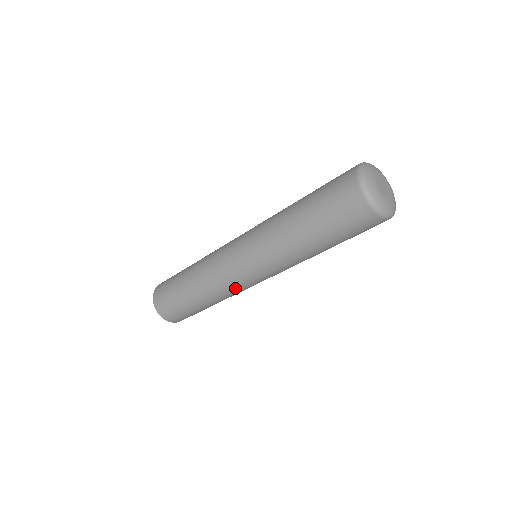
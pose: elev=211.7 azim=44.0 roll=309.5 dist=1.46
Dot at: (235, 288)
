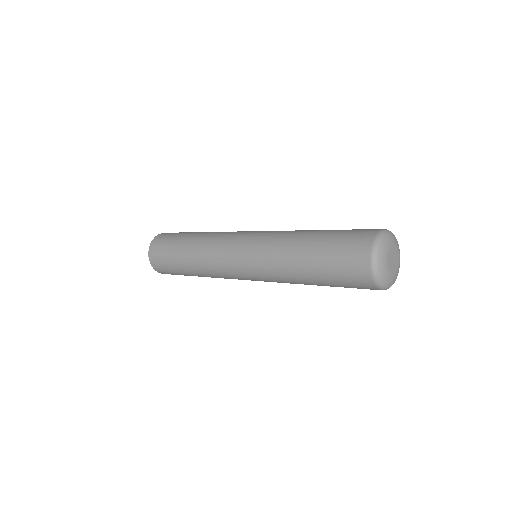
Dot at: occluded
